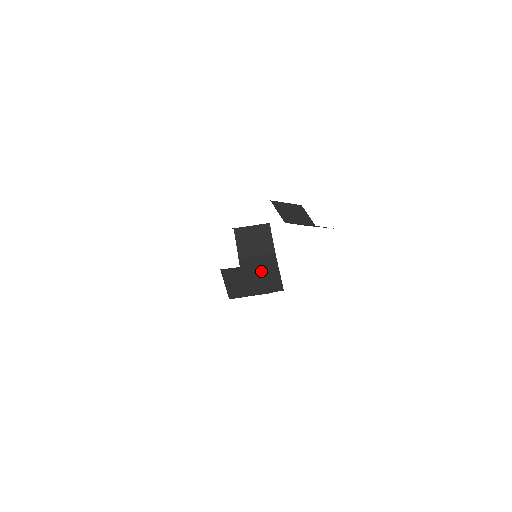
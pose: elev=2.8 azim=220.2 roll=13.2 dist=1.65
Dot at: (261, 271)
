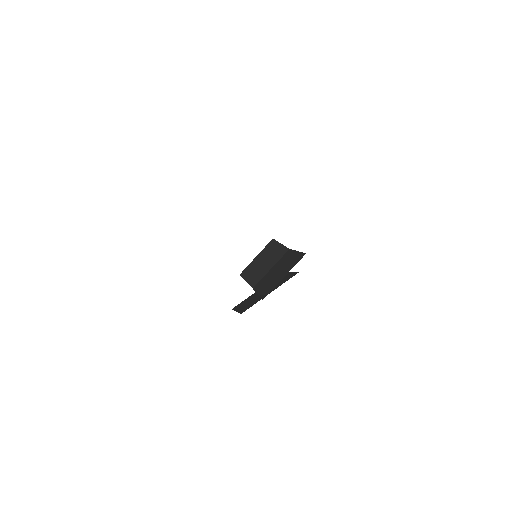
Dot at: (277, 270)
